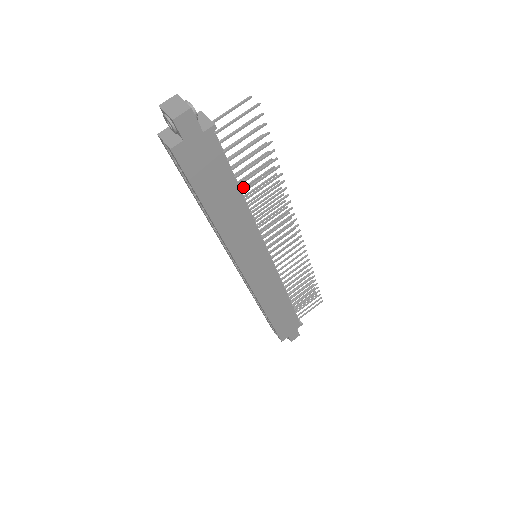
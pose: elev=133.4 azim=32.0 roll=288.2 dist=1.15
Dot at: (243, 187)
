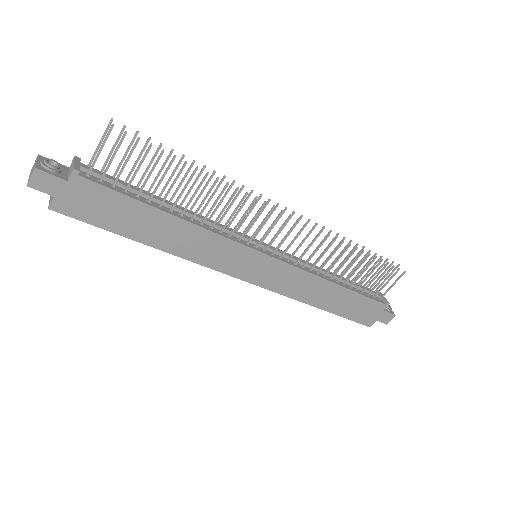
Dot at: (182, 200)
